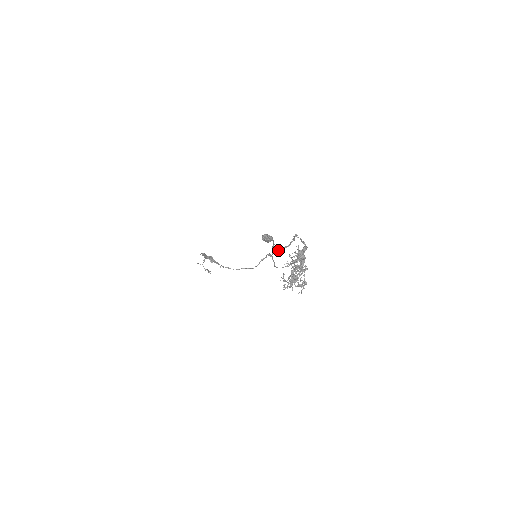
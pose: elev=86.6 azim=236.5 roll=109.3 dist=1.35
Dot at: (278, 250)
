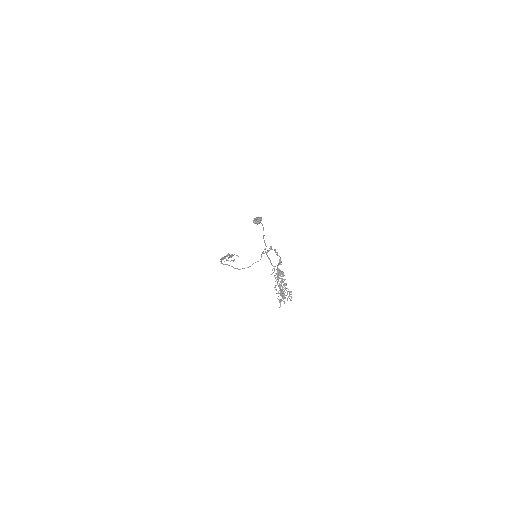
Dot at: (267, 251)
